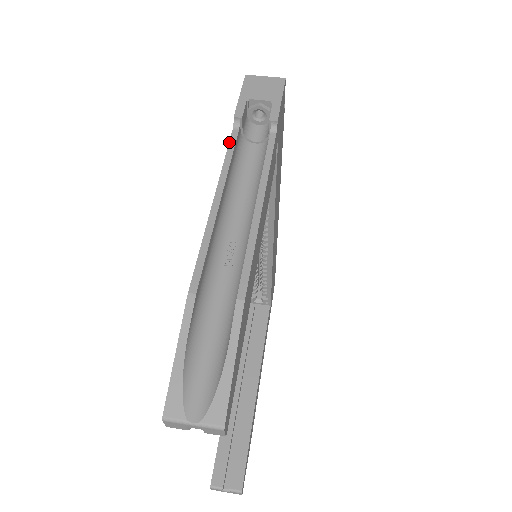
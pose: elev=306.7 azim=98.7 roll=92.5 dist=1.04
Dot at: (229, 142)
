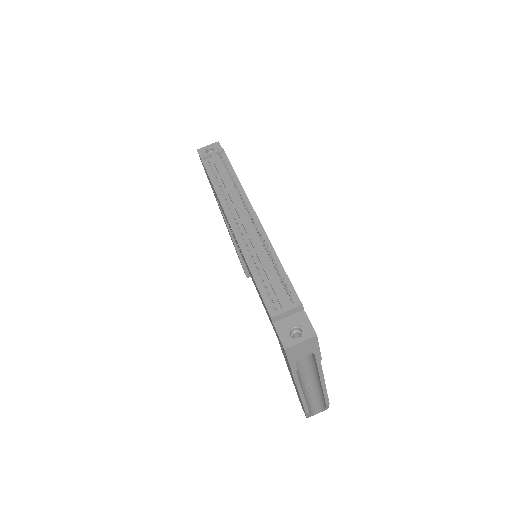
Dot at: (292, 375)
